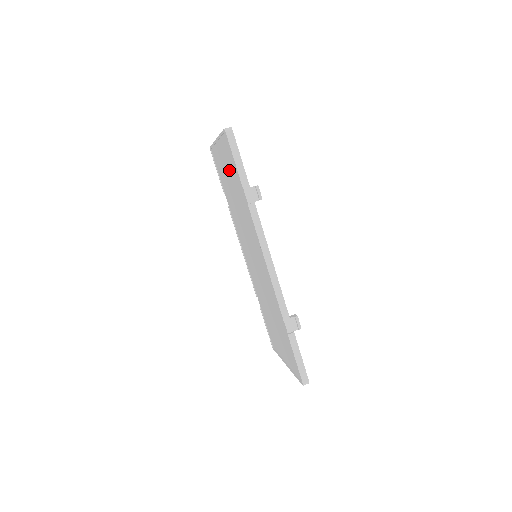
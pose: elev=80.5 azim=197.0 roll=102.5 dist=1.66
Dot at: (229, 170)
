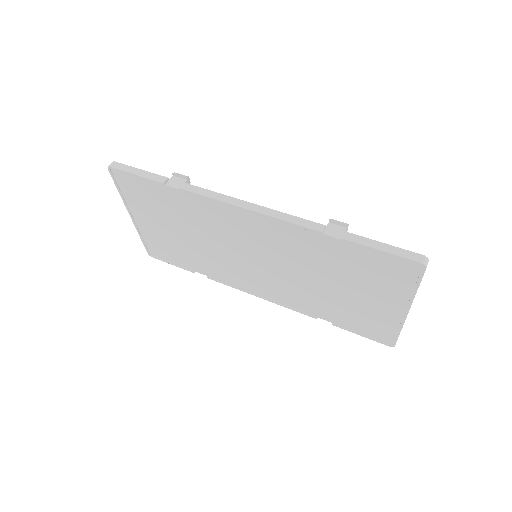
Dot at: (156, 213)
